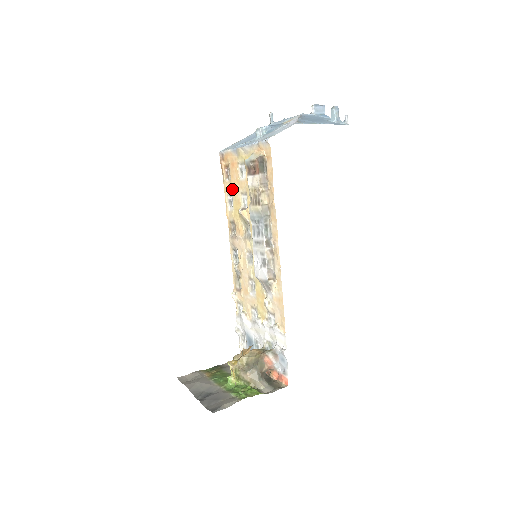
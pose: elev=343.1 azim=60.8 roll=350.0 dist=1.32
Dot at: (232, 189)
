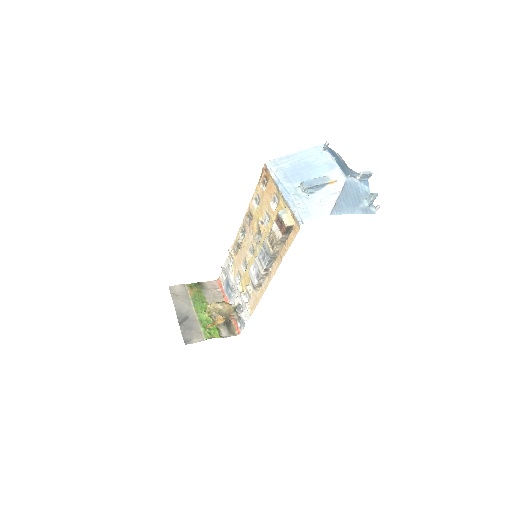
Dot at: (262, 198)
